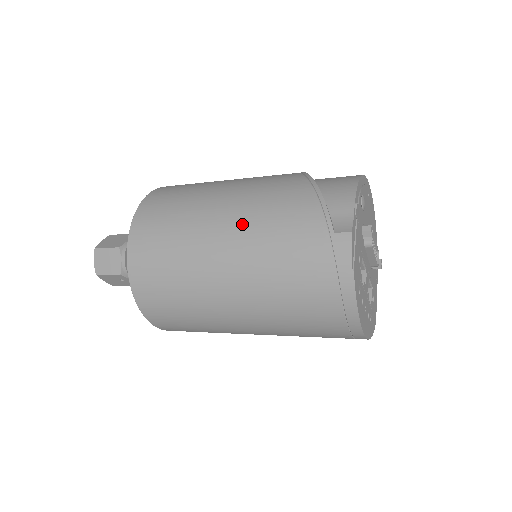
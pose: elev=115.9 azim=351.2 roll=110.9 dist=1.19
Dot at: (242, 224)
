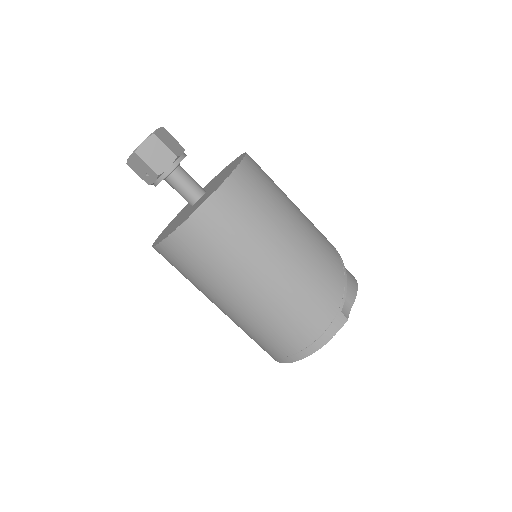
Dot at: (301, 257)
